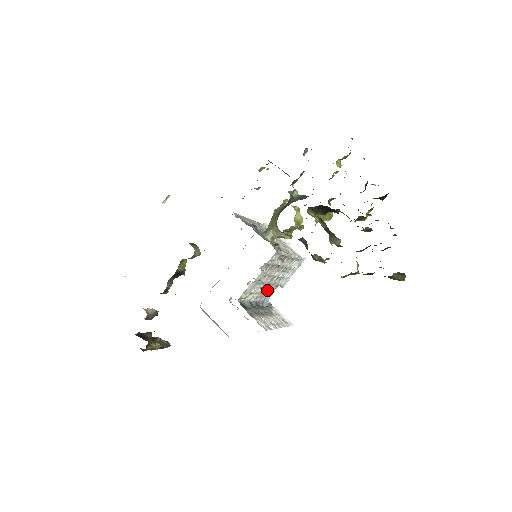
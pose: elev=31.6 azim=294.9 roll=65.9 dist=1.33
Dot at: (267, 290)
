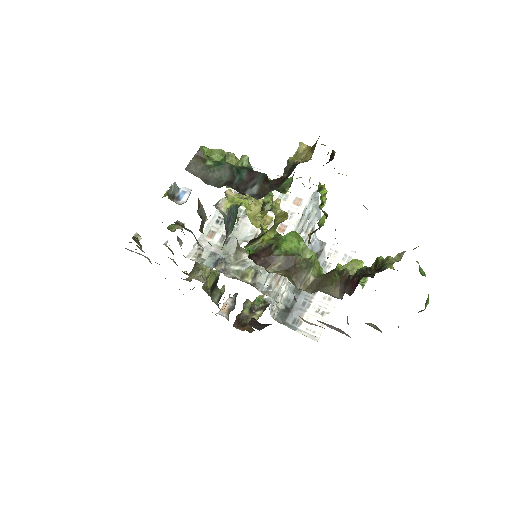
Dot at: occluded
